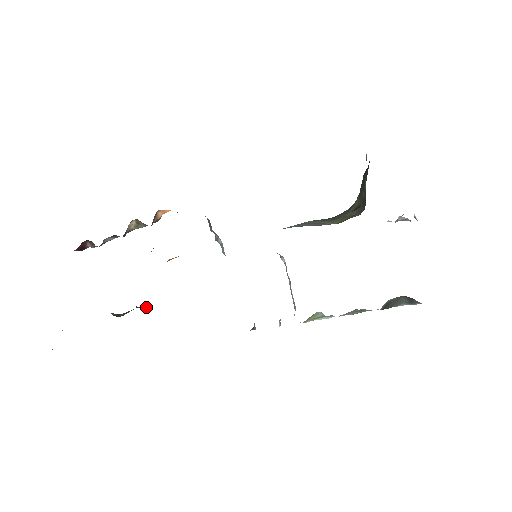
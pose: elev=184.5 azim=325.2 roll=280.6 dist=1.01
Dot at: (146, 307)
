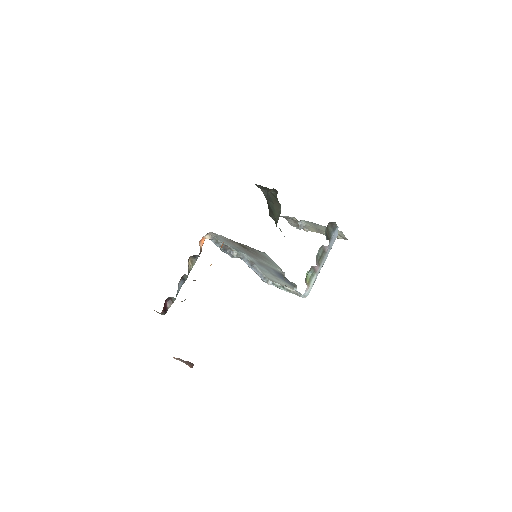
Dot at: occluded
